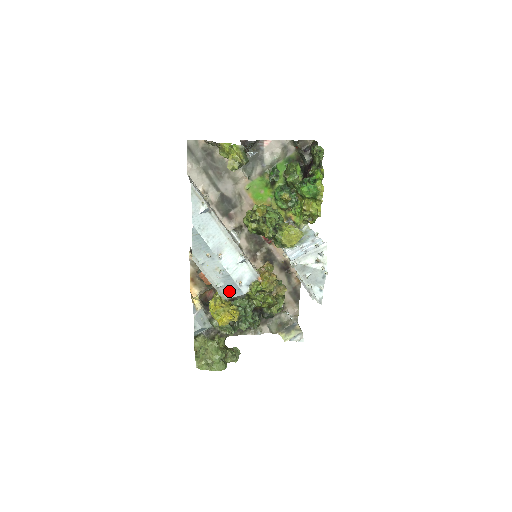
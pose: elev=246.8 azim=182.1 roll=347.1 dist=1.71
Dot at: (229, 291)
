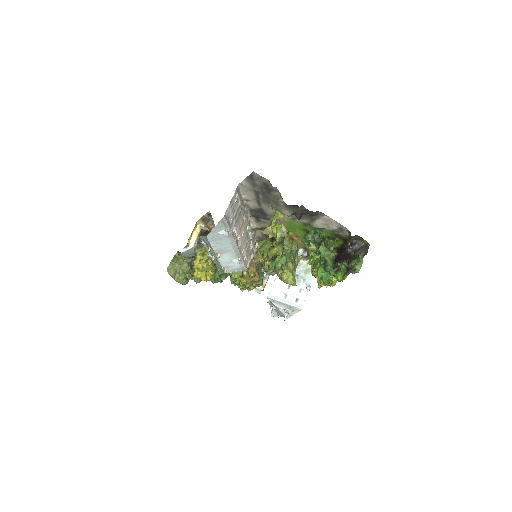
Dot at: (216, 262)
